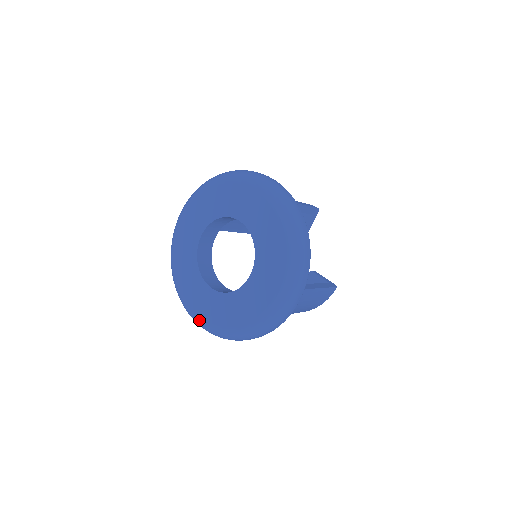
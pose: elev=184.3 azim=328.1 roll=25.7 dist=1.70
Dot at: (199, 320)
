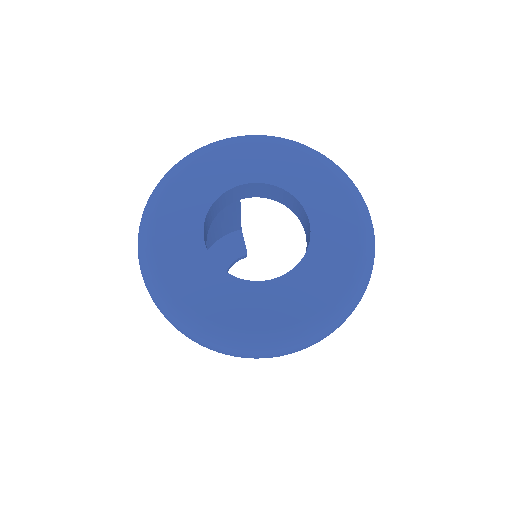
Dot at: (291, 333)
